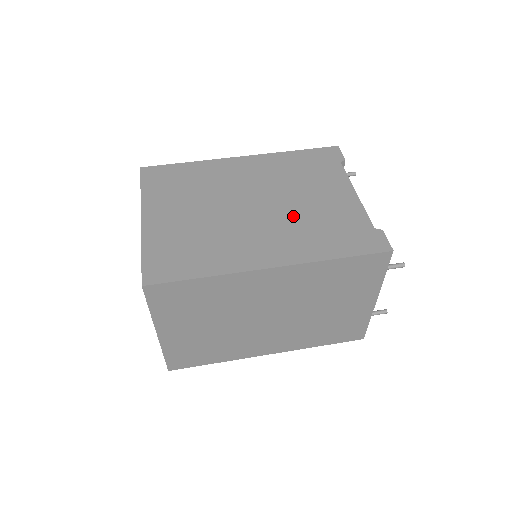
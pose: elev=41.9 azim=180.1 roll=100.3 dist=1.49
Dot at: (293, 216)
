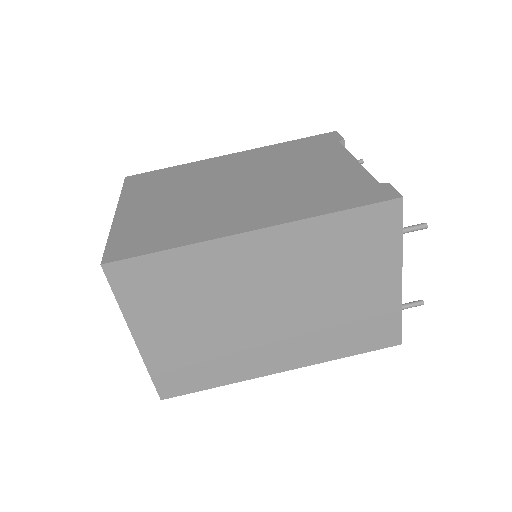
Dot at: (282, 187)
